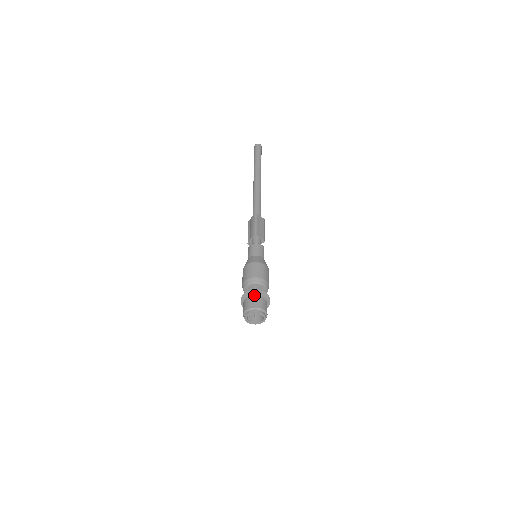
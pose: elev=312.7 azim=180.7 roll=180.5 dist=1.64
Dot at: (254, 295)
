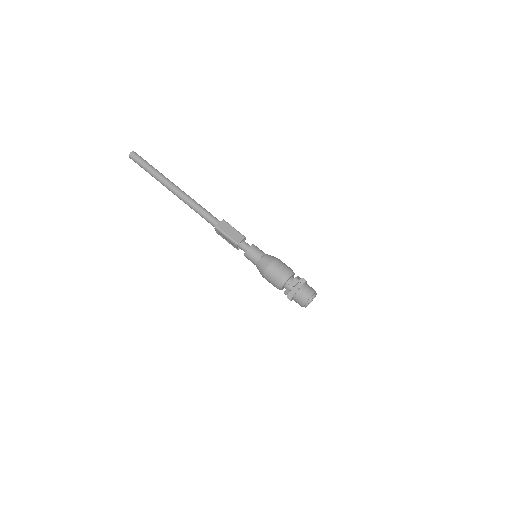
Dot at: (295, 293)
